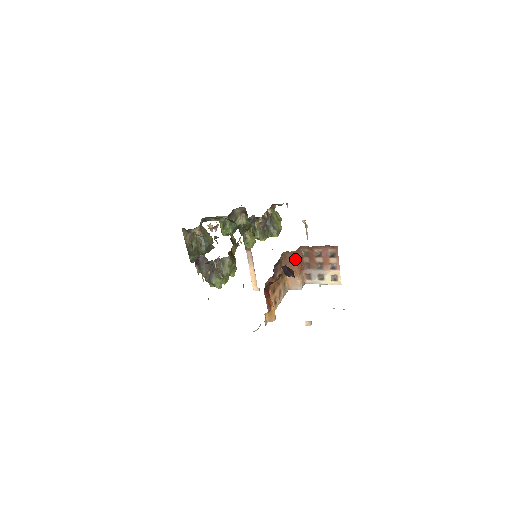
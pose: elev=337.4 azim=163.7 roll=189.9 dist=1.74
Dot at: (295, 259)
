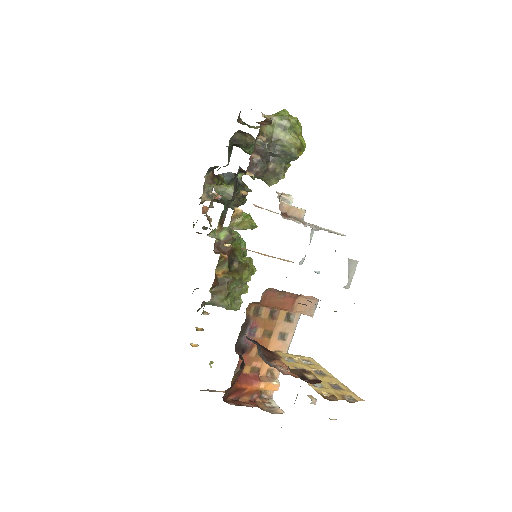
Dot at: (269, 305)
